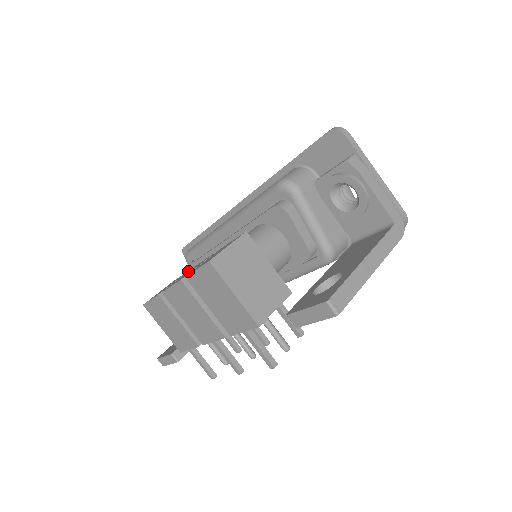
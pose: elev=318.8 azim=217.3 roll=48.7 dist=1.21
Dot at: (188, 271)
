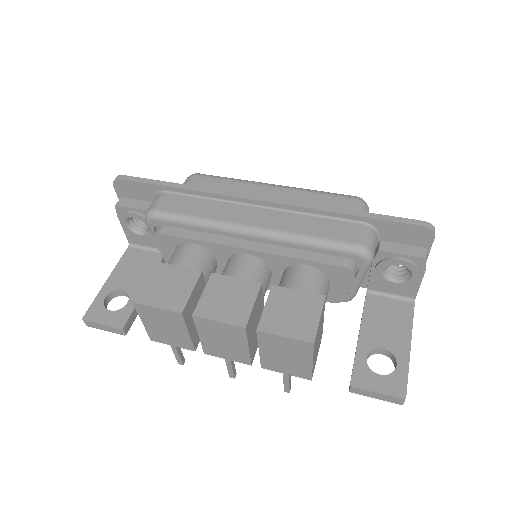
Dot at: (209, 282)
